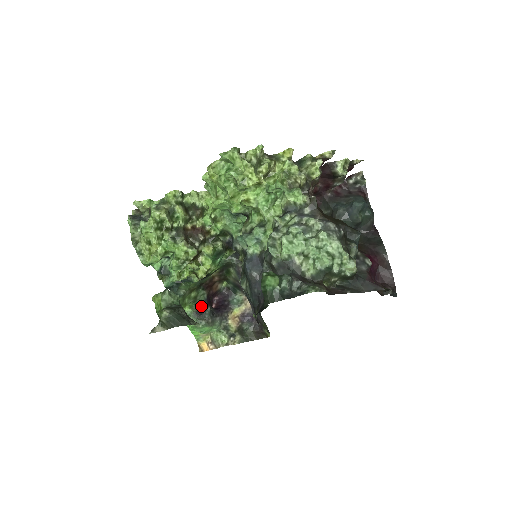
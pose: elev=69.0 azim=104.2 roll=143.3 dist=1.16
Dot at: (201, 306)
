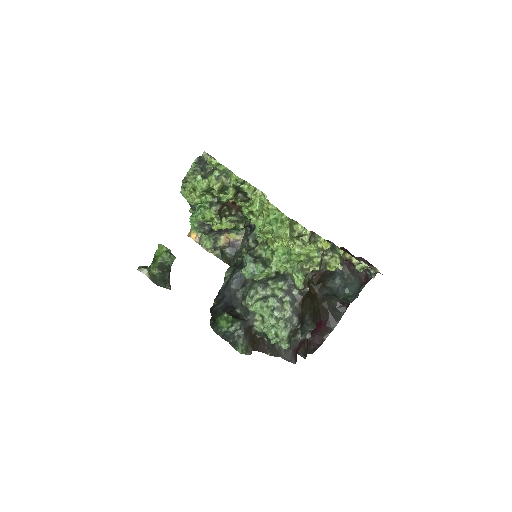
Dot at: occluded
